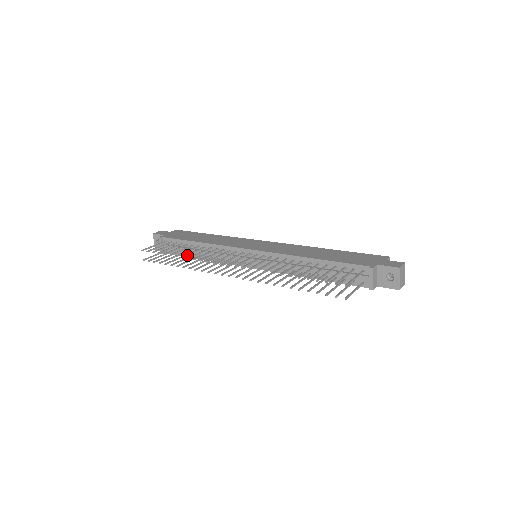
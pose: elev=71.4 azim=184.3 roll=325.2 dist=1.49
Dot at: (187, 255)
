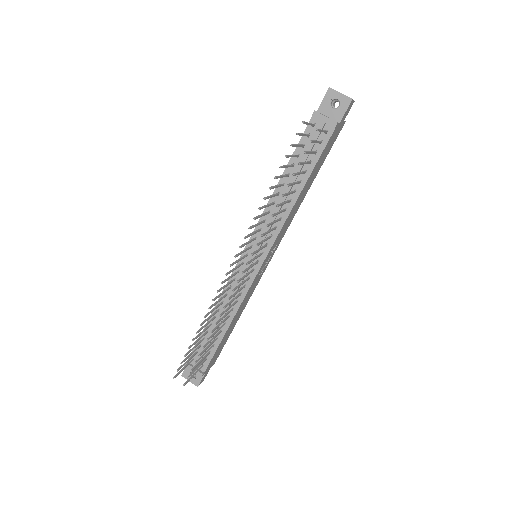
Dot at: (205, 321)
